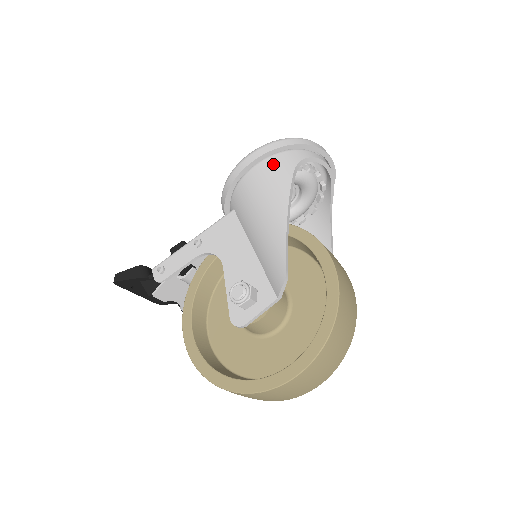
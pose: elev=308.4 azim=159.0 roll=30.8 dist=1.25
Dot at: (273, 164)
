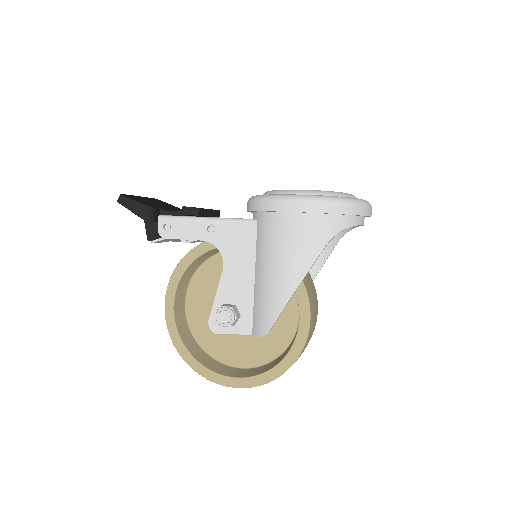
Dot at: (313, 225)
